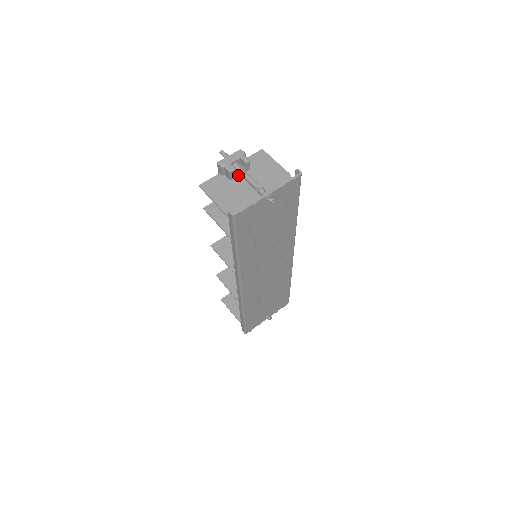
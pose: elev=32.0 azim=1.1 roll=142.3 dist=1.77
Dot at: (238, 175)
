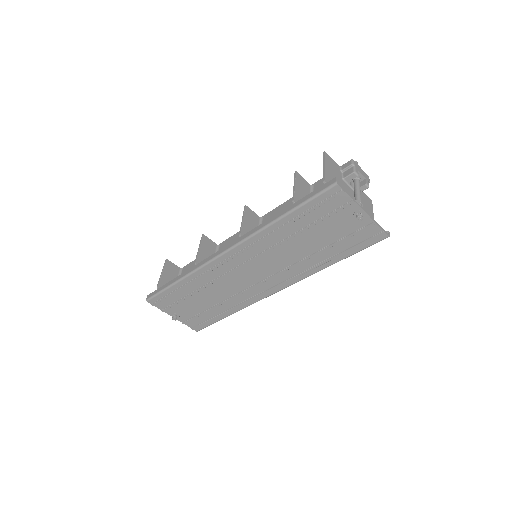
Dot at: (350, 184)
